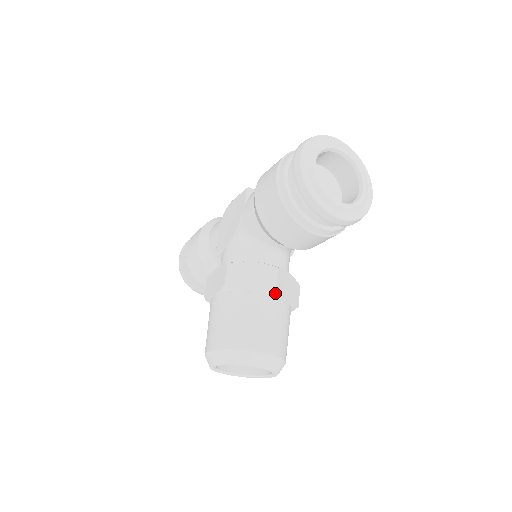
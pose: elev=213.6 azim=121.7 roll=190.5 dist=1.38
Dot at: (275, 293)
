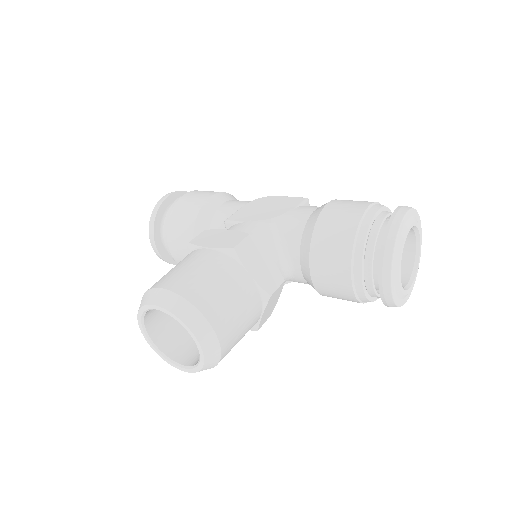
Dot at: (266, 298)
